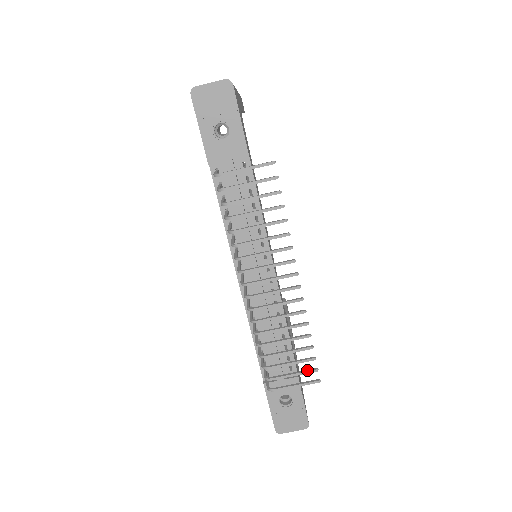
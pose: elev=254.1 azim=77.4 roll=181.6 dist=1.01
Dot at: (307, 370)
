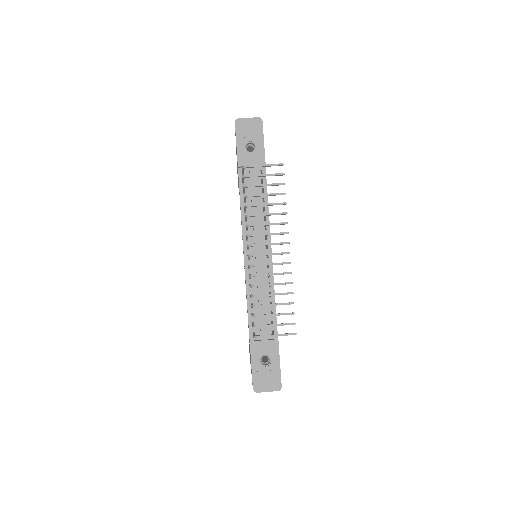
Dot at: (287, 323)
